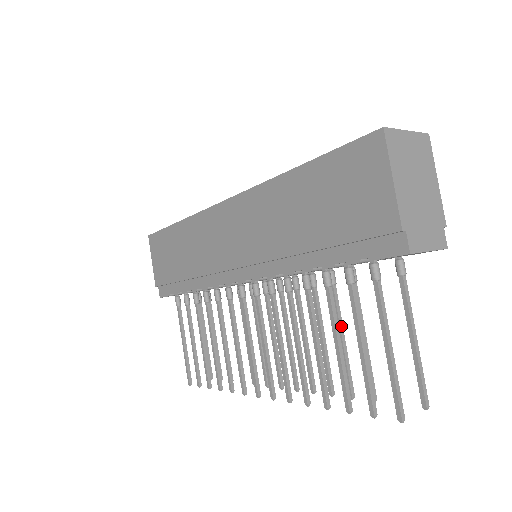
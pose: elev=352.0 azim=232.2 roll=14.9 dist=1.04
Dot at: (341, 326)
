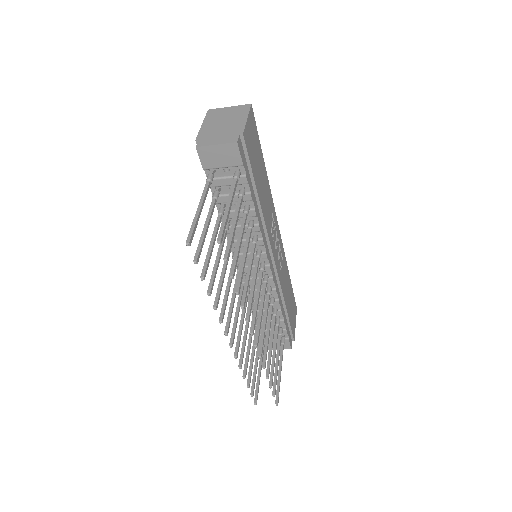
Dot at: (245, 250)
